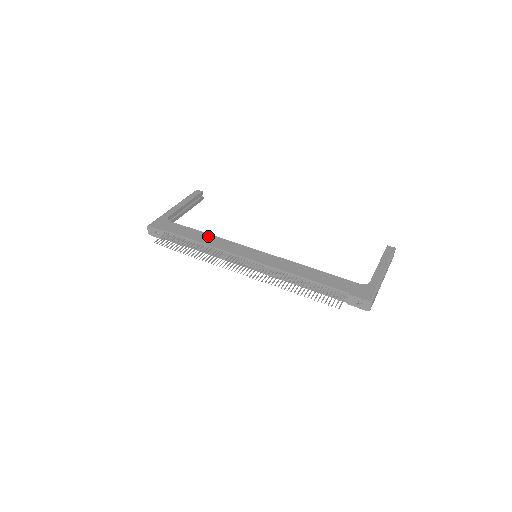
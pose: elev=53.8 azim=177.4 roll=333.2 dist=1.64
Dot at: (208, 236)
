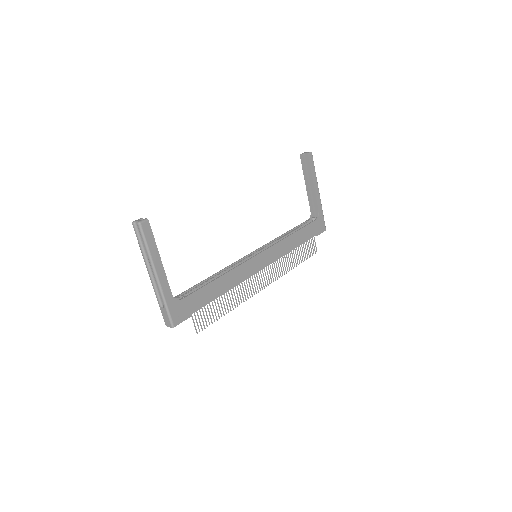
Dot at: (223, 280)
